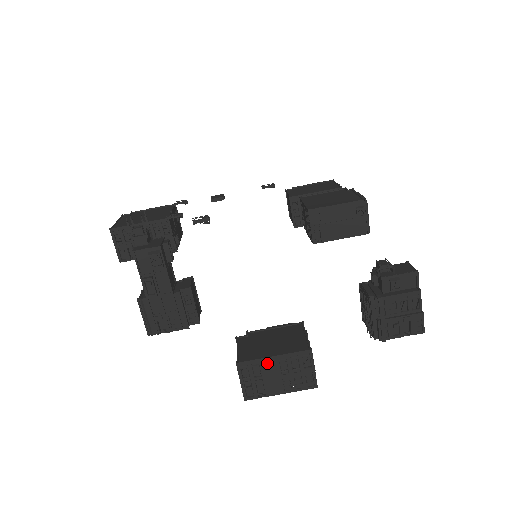
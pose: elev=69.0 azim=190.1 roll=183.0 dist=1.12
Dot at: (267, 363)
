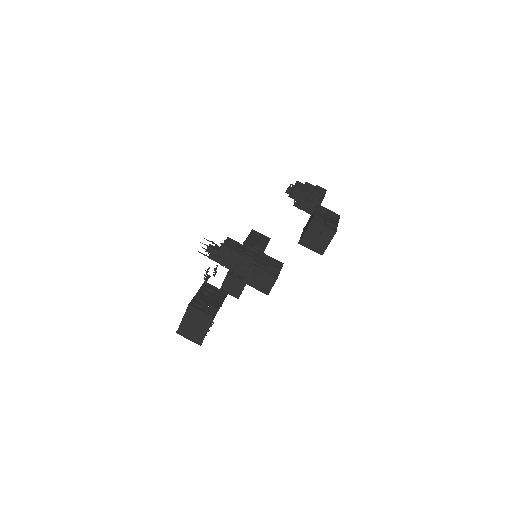
Dot at: (317, 215)
